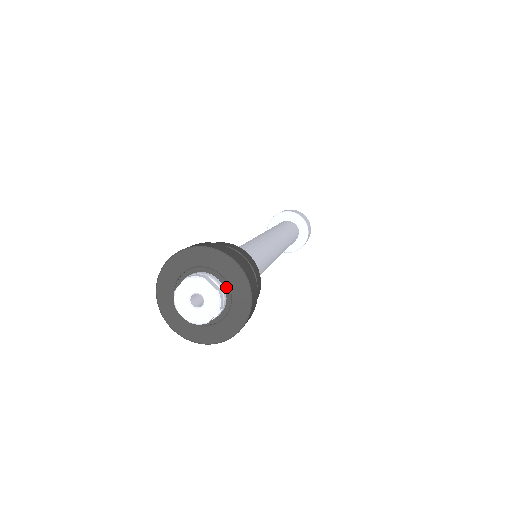
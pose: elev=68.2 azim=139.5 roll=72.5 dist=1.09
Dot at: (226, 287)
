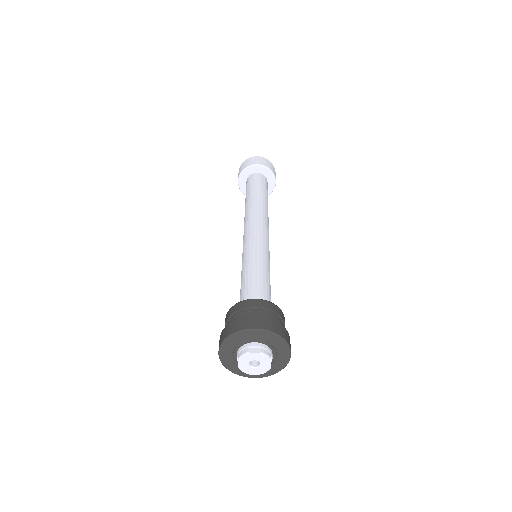
Dot at: (272, 360)
